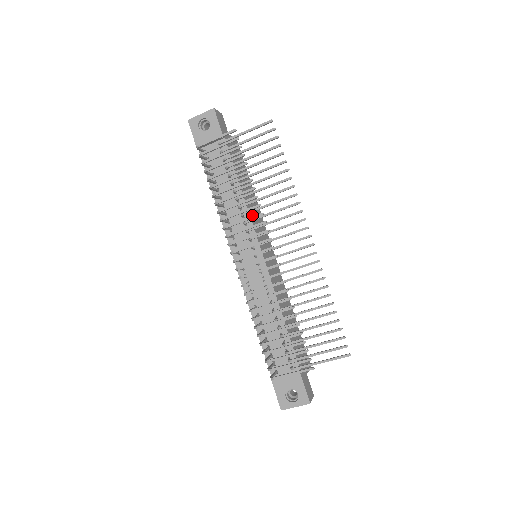
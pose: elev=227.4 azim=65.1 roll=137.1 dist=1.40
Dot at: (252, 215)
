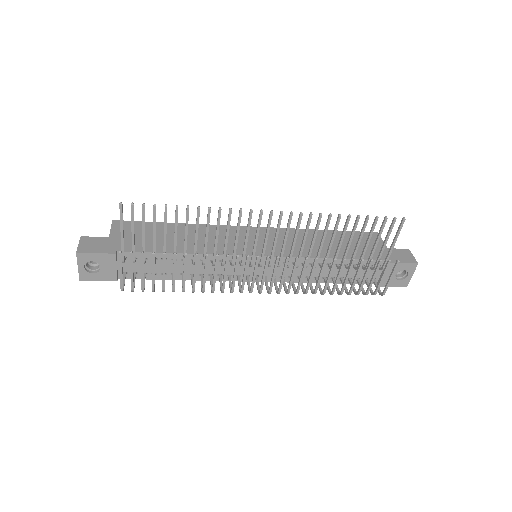
Dot at: occluded
